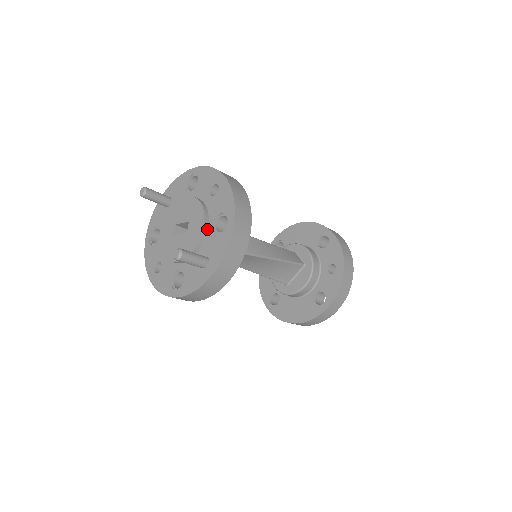
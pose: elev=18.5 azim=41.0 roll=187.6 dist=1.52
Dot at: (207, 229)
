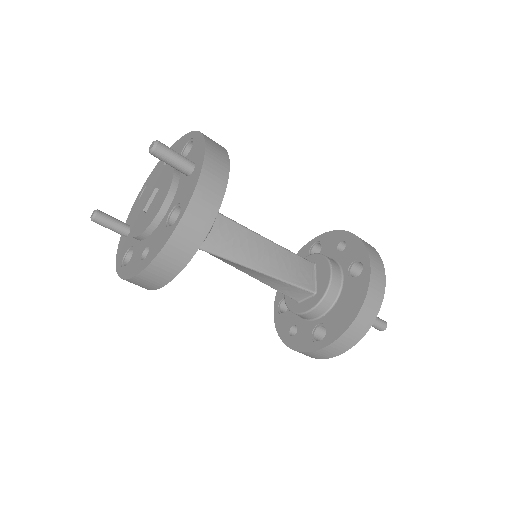
Dot at: occluded
